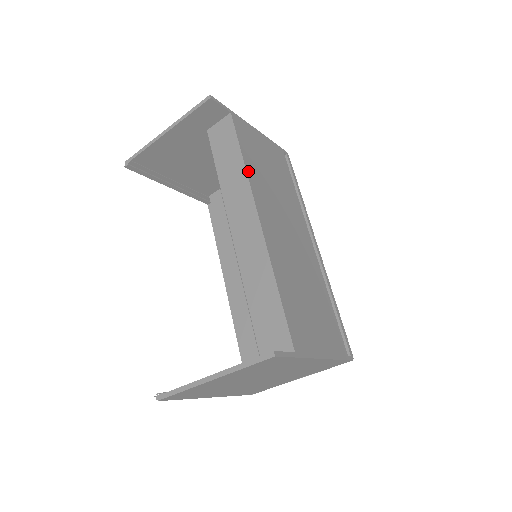
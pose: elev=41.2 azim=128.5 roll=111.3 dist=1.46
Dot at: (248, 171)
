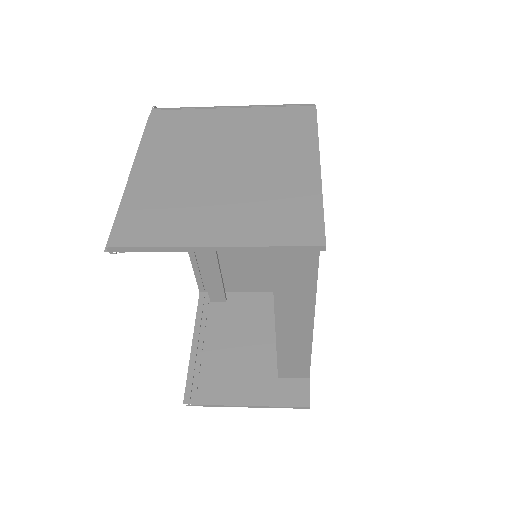
Dot at: (317, 276)
